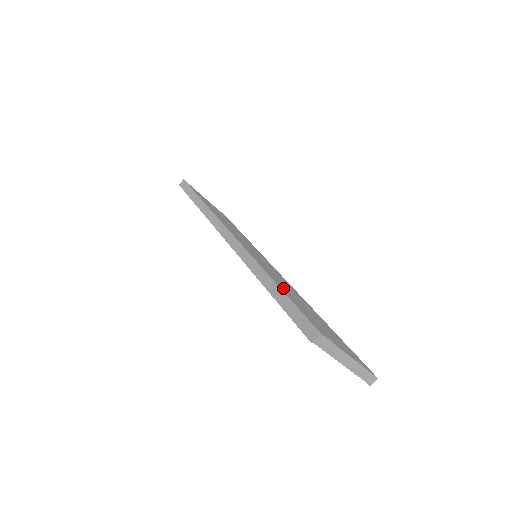
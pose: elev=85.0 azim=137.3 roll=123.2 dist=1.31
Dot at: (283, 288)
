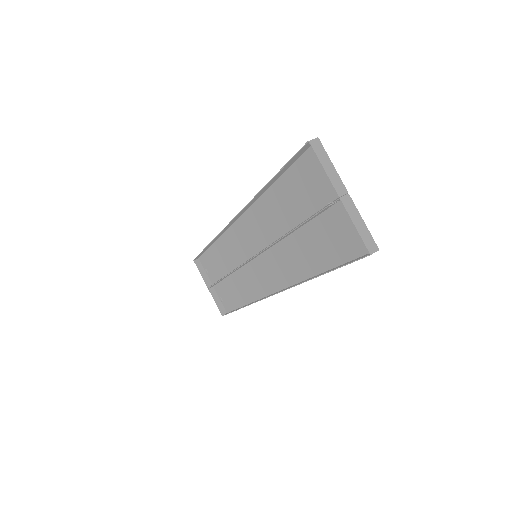
Dot at: (283, 196)
